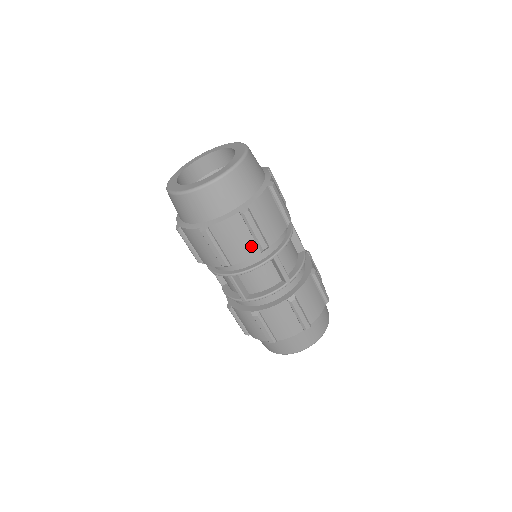
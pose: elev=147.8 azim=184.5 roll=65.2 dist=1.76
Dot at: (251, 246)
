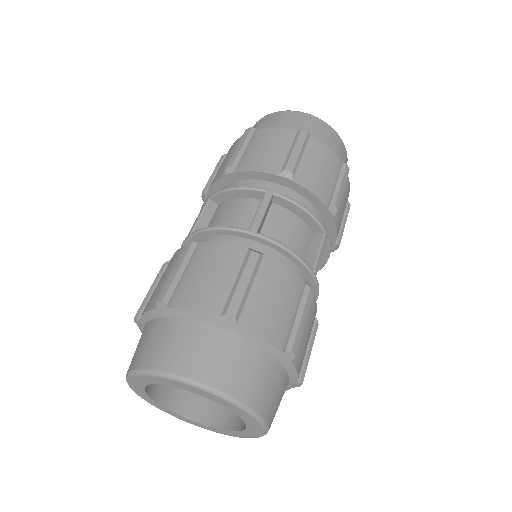
Dot at: (326, 191)
